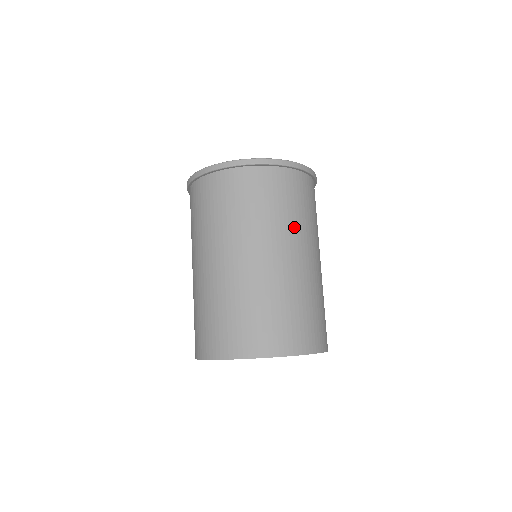
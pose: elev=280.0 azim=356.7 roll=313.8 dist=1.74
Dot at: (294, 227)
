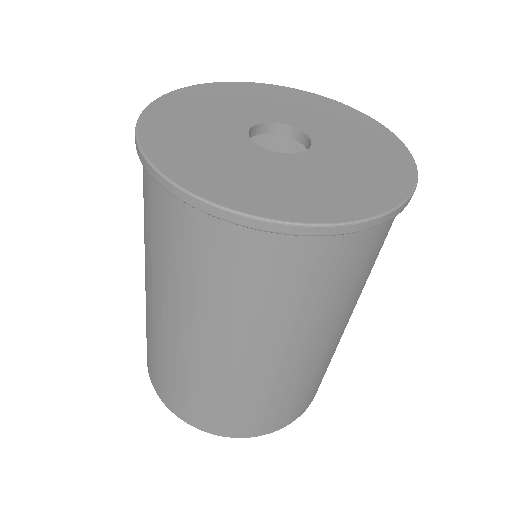
Dot at: (215, 313)
